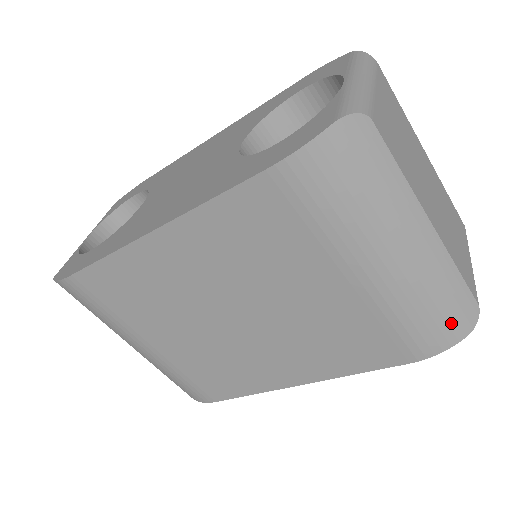
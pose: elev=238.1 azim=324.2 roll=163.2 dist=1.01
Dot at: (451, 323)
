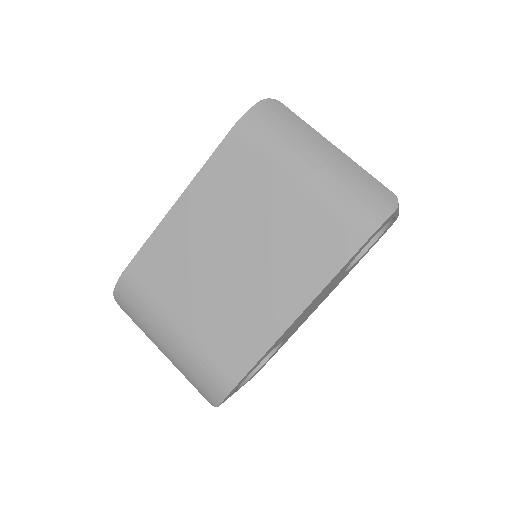
Dot at: (376, 202)
